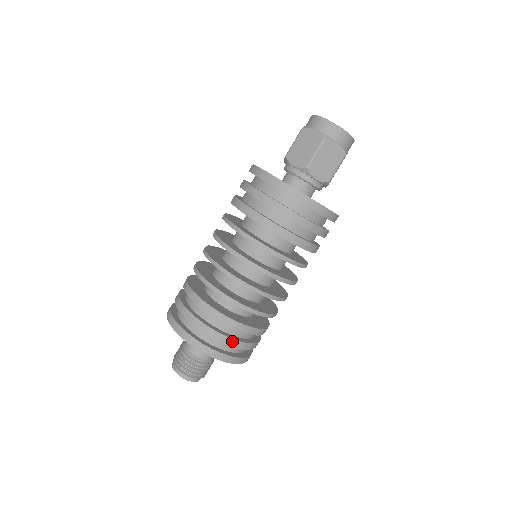
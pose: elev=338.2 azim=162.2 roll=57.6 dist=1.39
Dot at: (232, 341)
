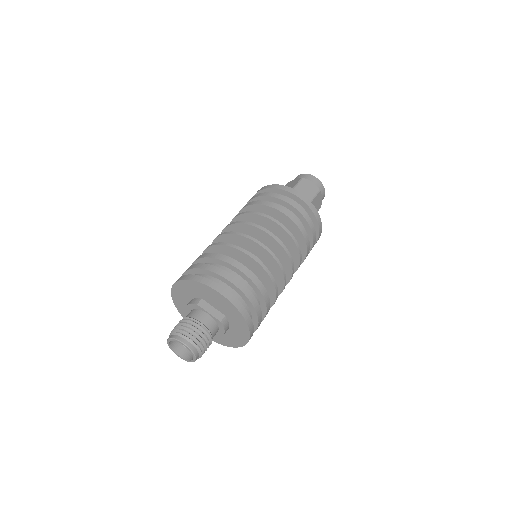
Dot at: (234, 279)
